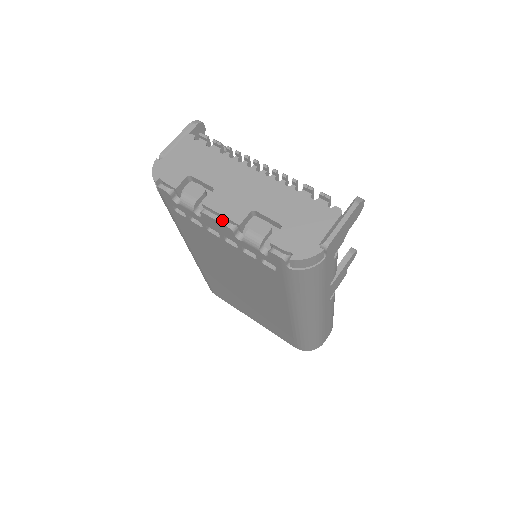
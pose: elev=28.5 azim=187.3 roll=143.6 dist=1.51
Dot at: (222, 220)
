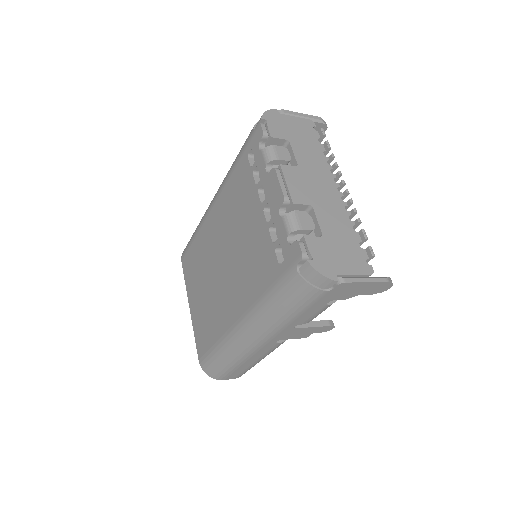
Dot at: (284, 188)
